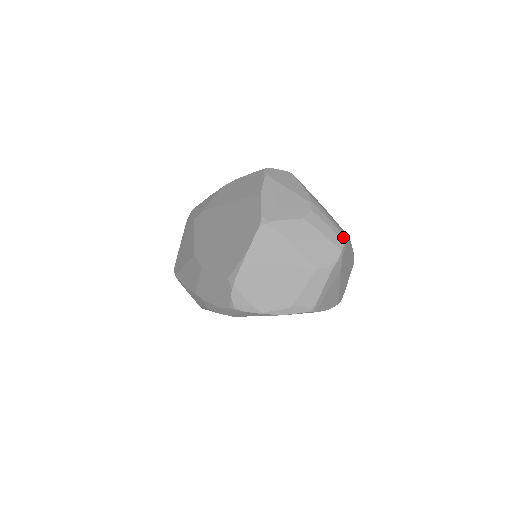
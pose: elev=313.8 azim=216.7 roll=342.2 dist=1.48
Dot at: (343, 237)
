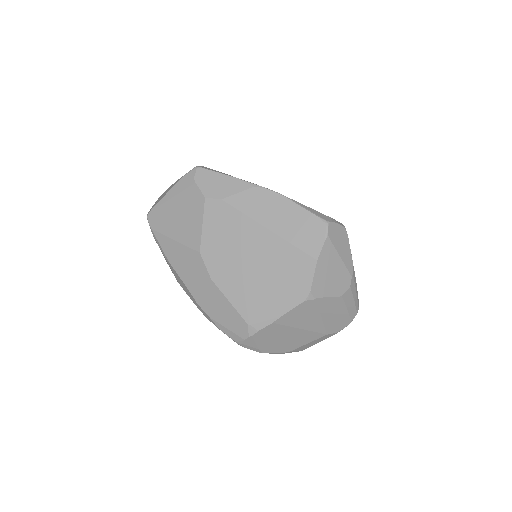
Dot at: (358, 308)
